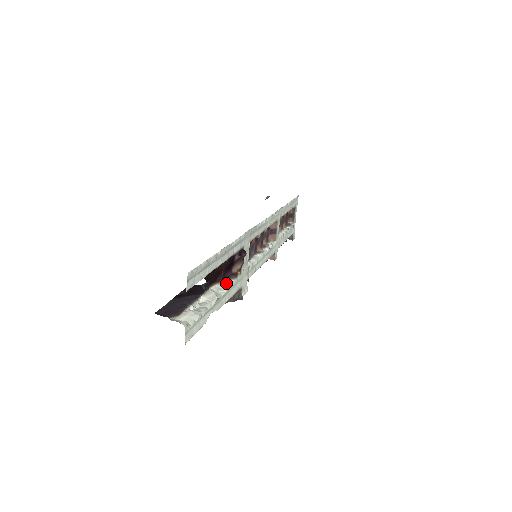
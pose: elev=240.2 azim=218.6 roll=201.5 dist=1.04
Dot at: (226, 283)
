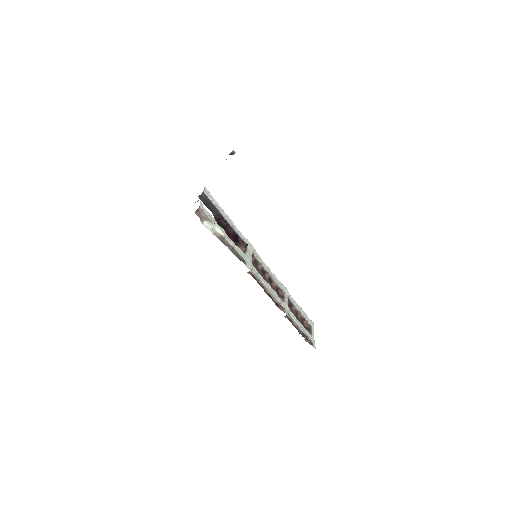
Dot at: (233, 243)
